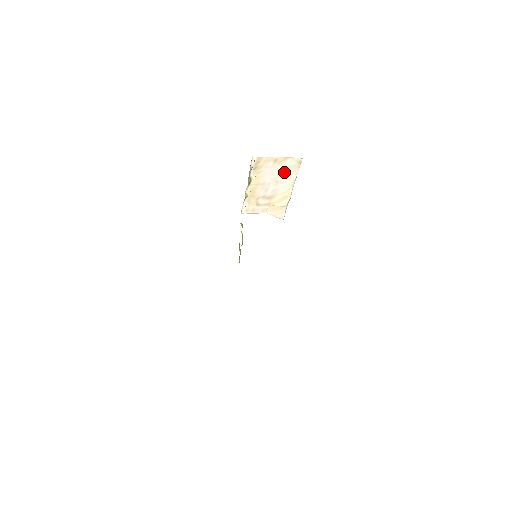
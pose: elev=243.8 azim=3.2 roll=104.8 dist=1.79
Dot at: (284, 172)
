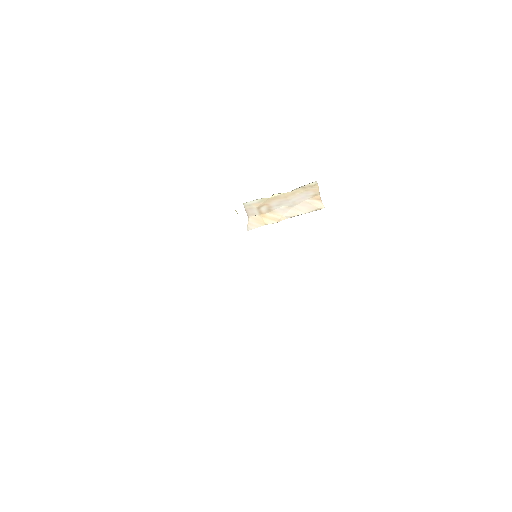
Dot at: (304, 205)
